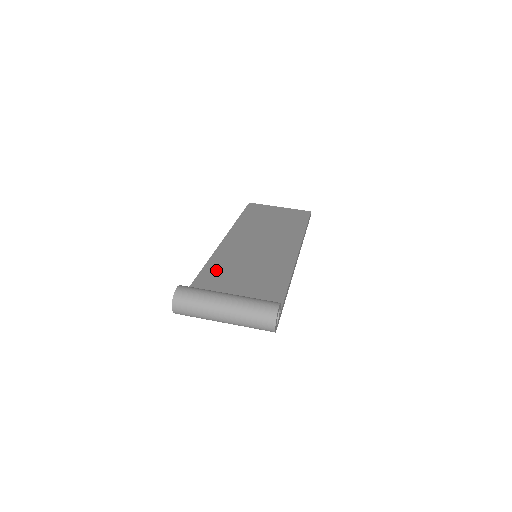
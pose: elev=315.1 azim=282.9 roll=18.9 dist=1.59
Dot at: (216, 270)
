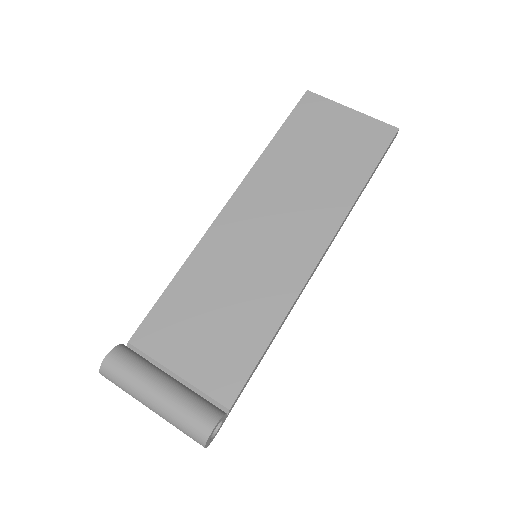
Dot at: (186, 290)
